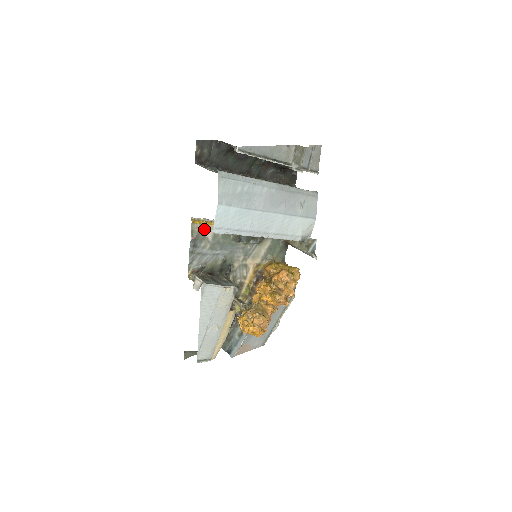
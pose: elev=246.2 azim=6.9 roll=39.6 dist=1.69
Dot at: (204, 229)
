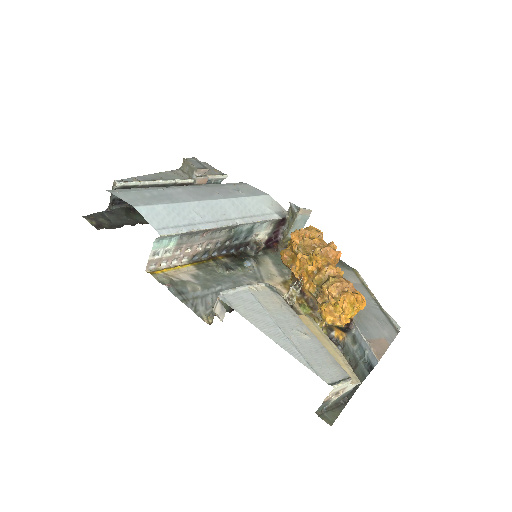
Dot at: (174, 276)
